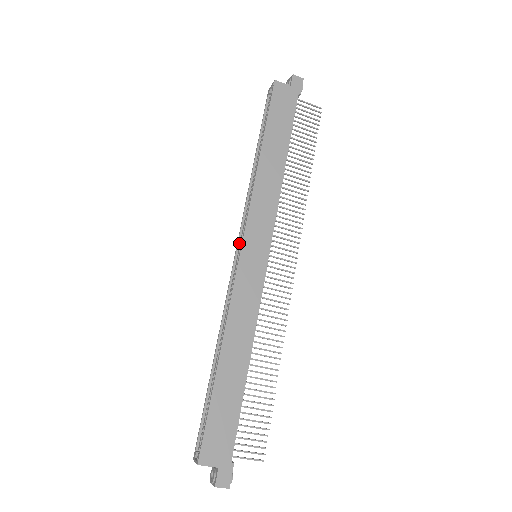
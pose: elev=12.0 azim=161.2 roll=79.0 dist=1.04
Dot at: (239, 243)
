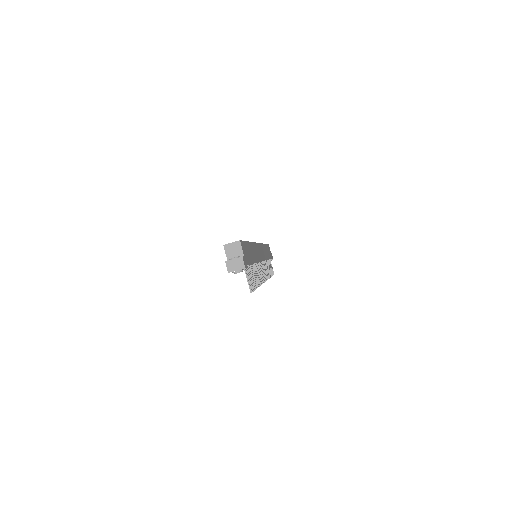
Dot at: occluded
